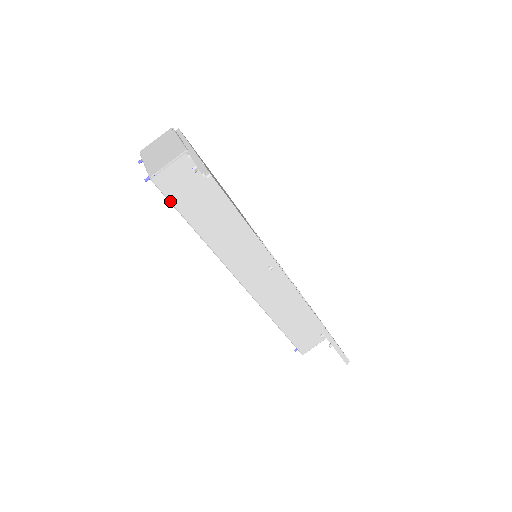
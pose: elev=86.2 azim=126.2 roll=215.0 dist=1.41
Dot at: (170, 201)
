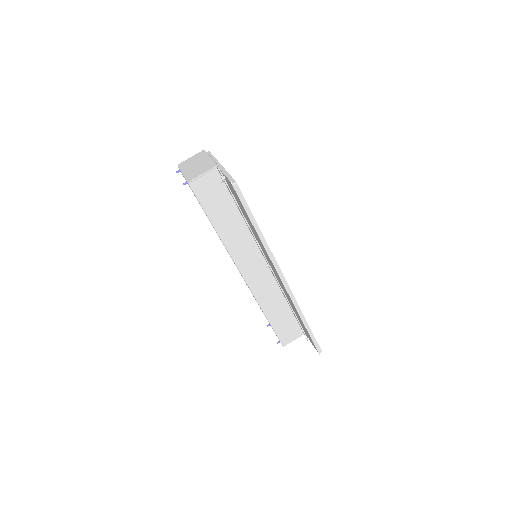
Dot at: (200, 202)
